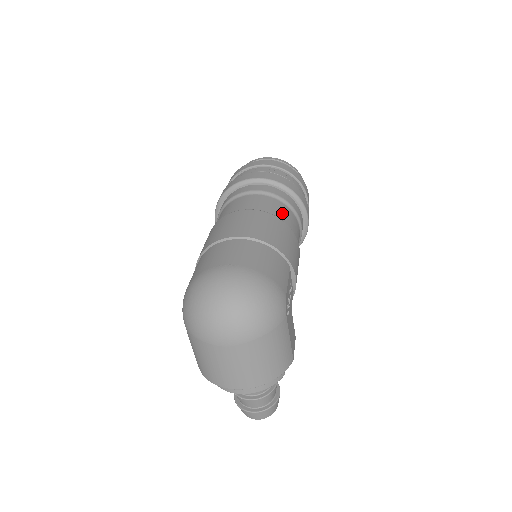
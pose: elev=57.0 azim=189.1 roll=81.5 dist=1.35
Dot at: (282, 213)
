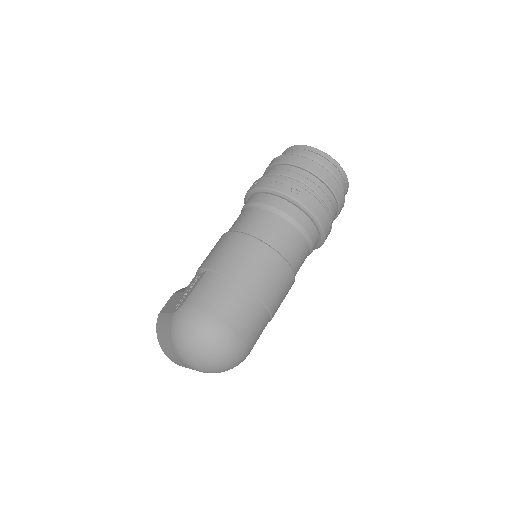
Dot at: (301, 263)
